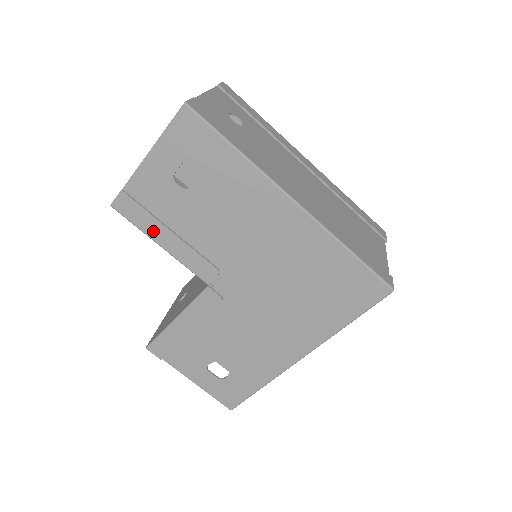
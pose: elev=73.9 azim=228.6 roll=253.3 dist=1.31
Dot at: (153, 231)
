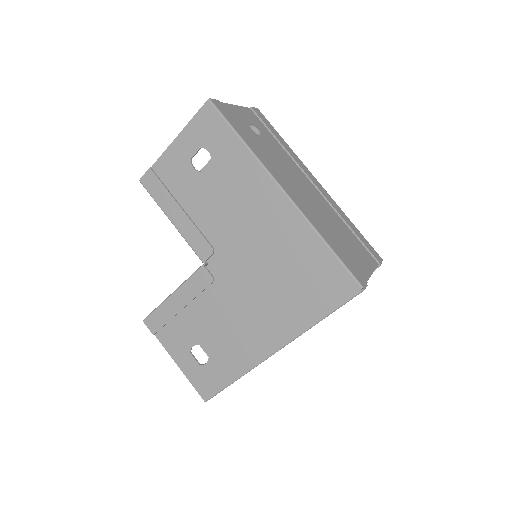
Dot at: (167, 207)
